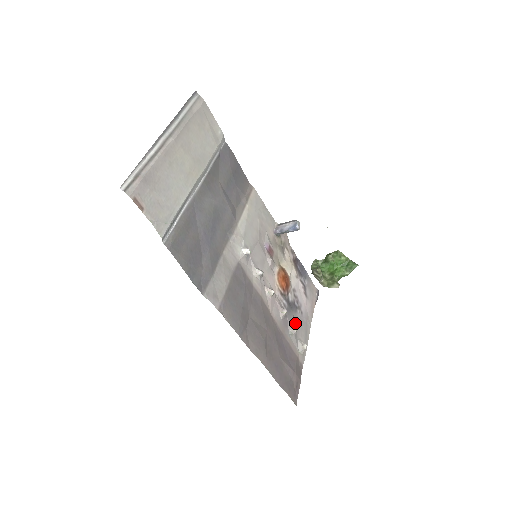
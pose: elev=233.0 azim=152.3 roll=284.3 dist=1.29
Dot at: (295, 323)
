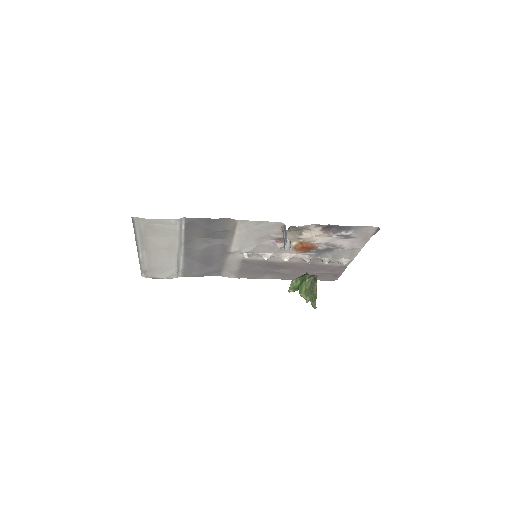
Dot at: (331, 255)
